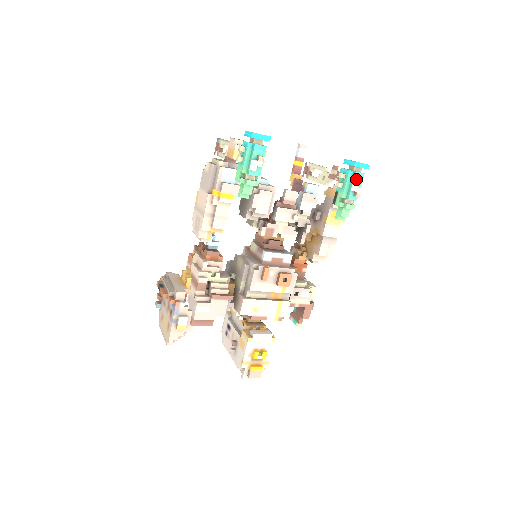
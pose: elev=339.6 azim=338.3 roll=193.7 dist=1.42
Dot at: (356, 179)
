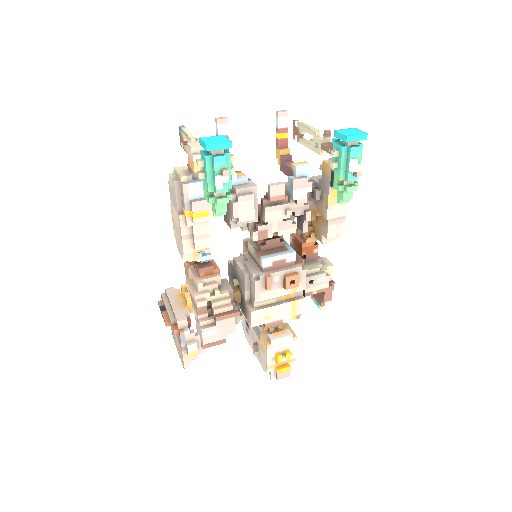
Dot at: (353, 156)
